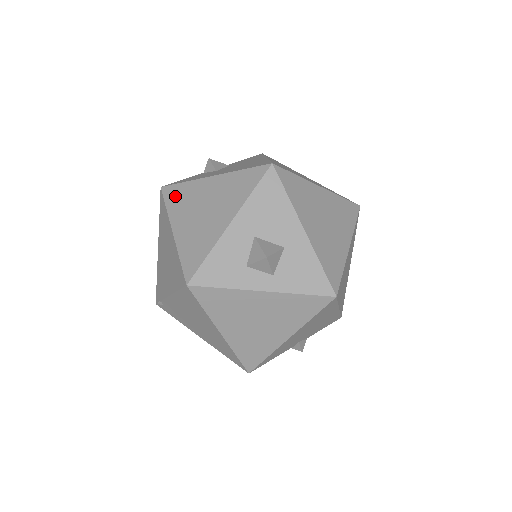
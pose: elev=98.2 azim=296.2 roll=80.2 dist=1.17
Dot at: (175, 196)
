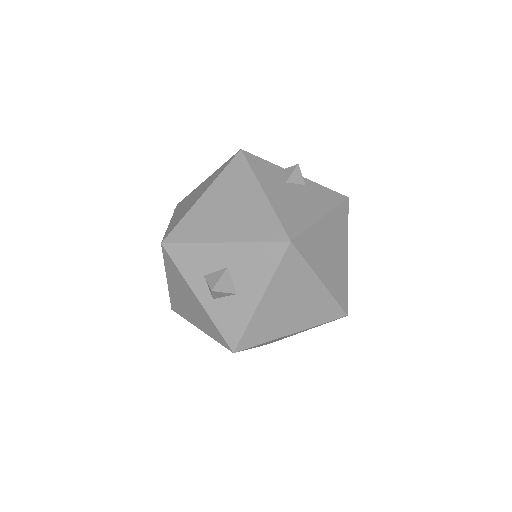
Dot at: (235, 171)
